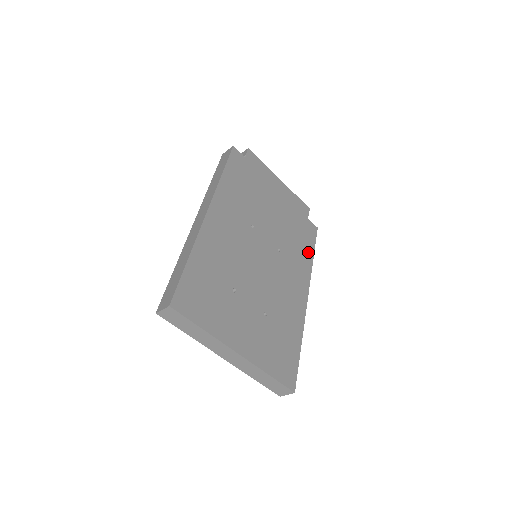
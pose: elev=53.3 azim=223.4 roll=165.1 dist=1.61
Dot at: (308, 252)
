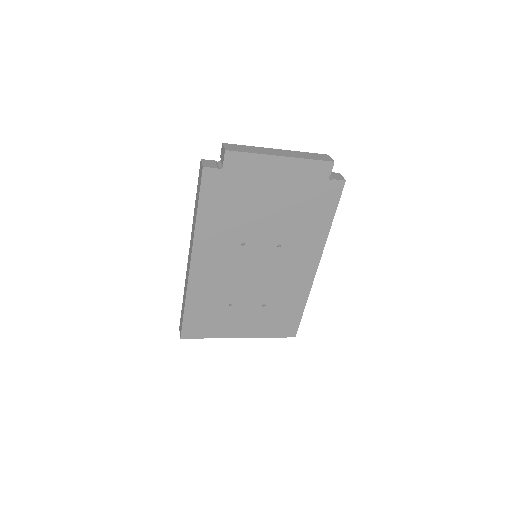
Dot at: (324, 222)
